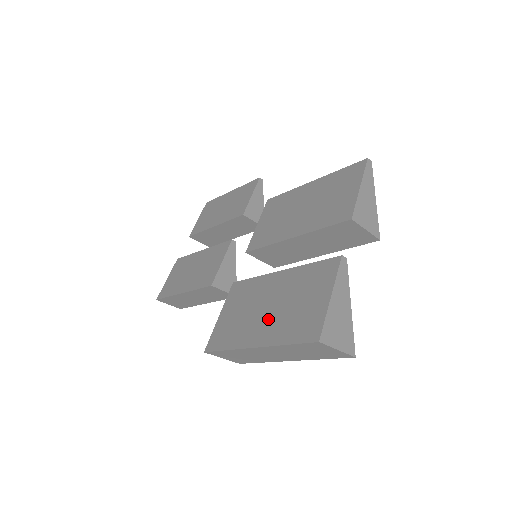
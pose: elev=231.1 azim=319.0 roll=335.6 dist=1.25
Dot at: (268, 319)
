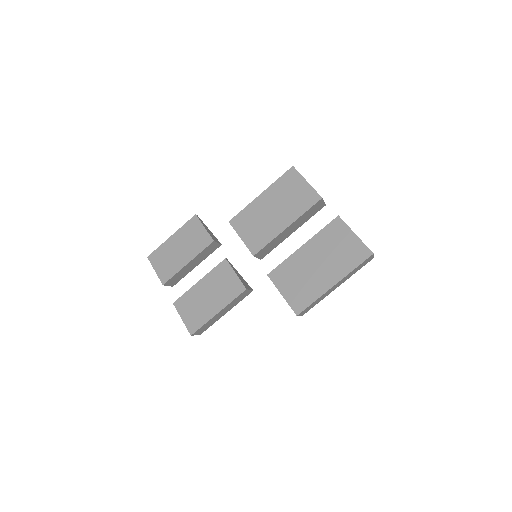
Dot at: (326, 269)
